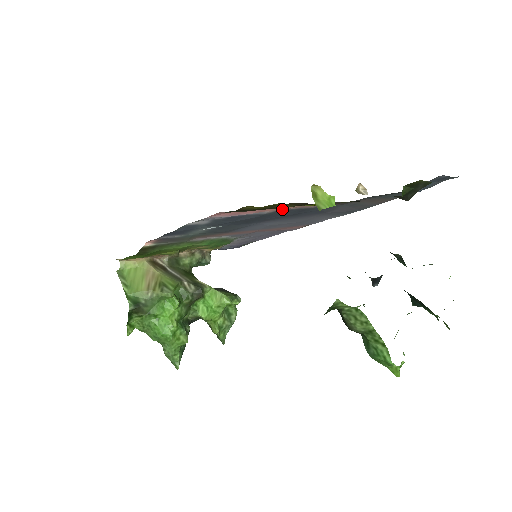
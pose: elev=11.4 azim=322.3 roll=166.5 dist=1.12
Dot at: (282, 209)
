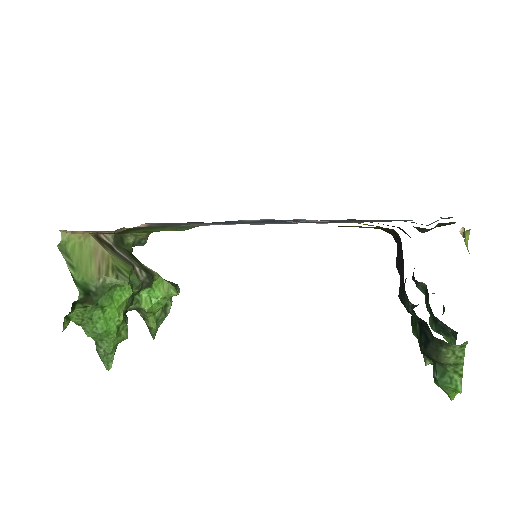
Dot at: occluded
